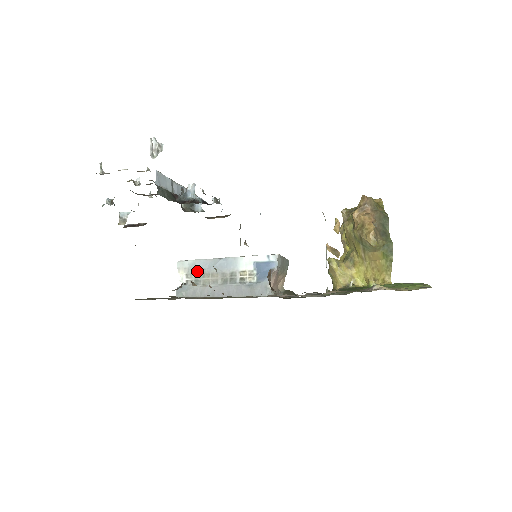
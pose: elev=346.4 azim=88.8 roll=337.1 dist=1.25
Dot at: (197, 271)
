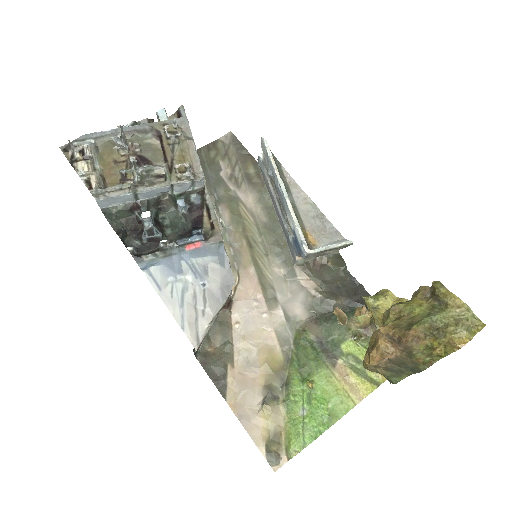
Dot at: (268, 168)
